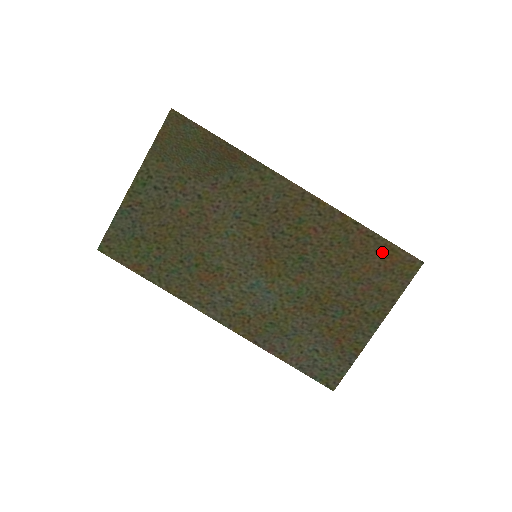
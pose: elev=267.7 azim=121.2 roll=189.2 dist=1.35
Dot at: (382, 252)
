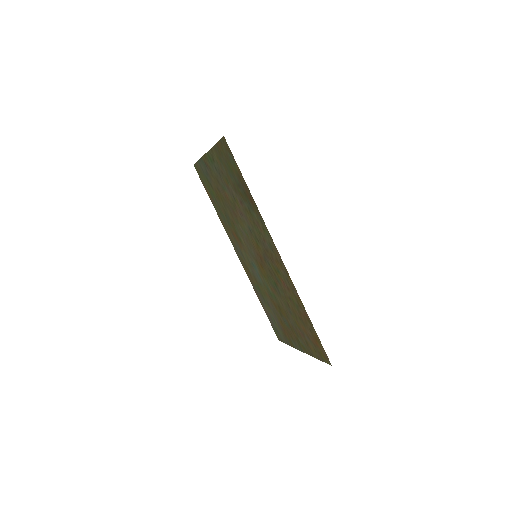
Dot at: (313, 334)
